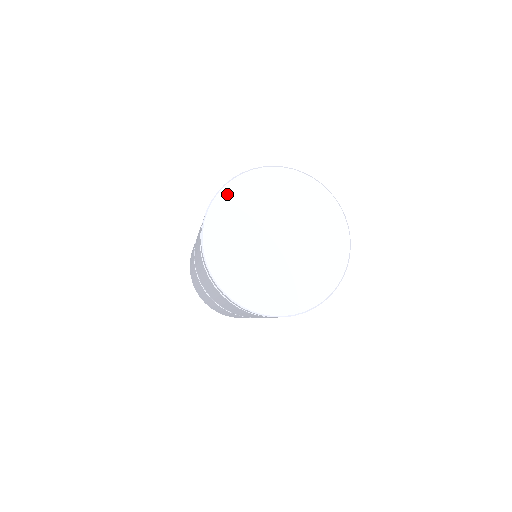
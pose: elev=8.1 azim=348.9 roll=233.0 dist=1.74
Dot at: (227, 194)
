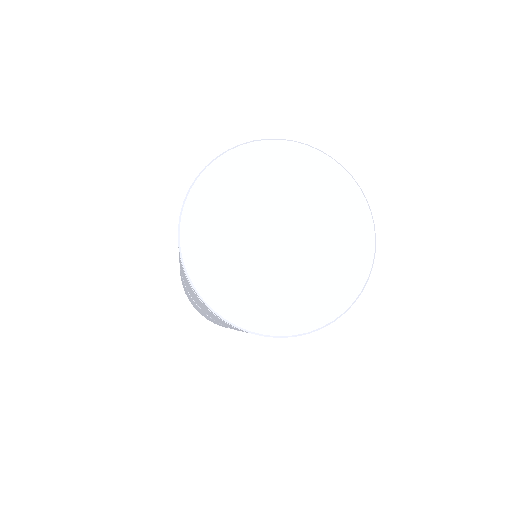
Dot at: (274, 148)
